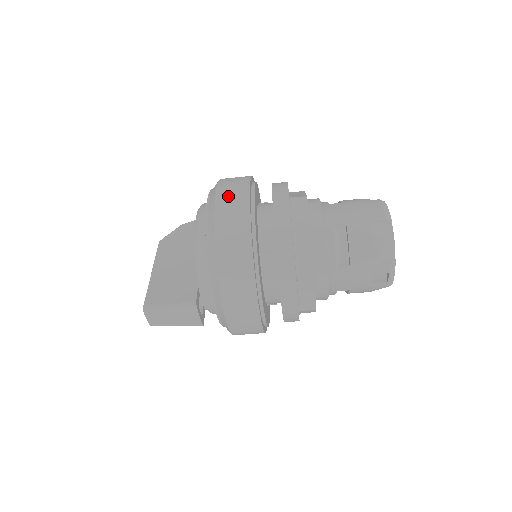
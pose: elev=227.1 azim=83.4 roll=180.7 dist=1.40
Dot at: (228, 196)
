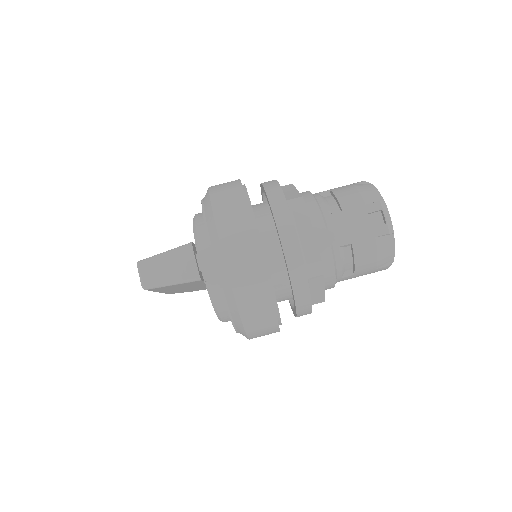
Dot at: occluded
